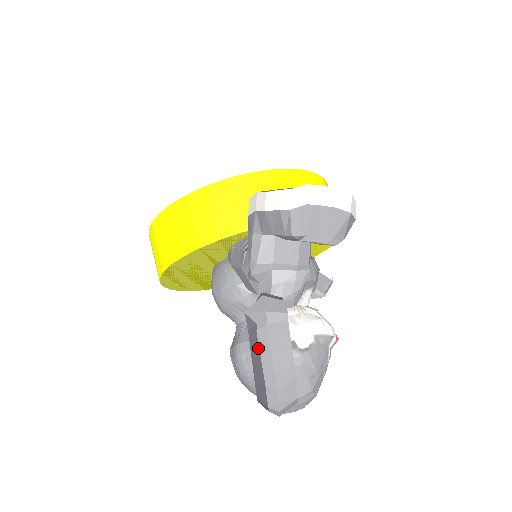
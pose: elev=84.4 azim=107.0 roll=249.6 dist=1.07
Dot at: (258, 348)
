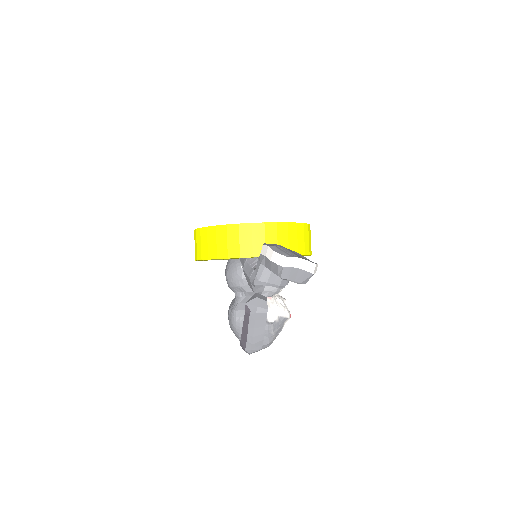
Dot at: (248, 322)
